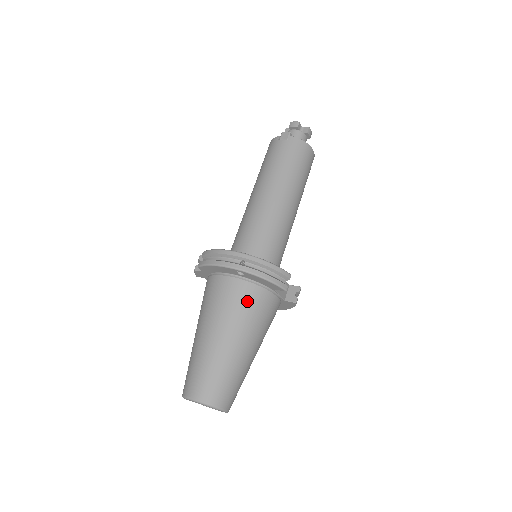
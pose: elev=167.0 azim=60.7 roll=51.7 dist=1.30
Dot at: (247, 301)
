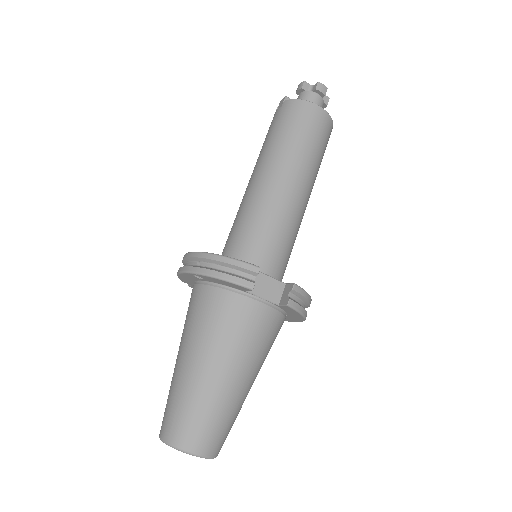
Dot at: (211, 310)
